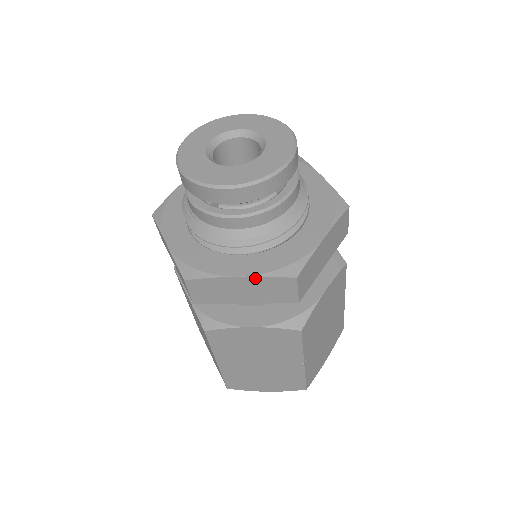
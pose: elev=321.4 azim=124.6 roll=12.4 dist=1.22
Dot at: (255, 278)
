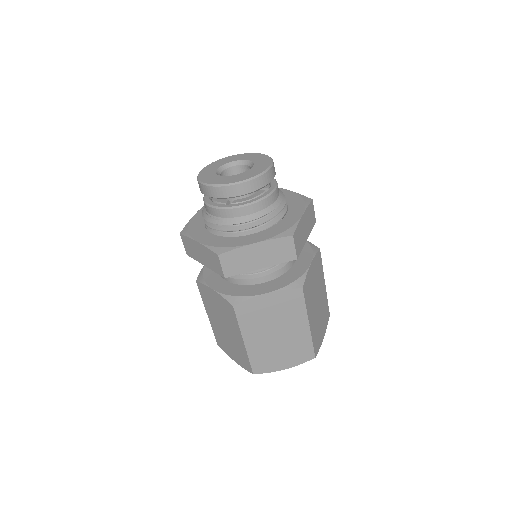
Dot at: (266, 242)
